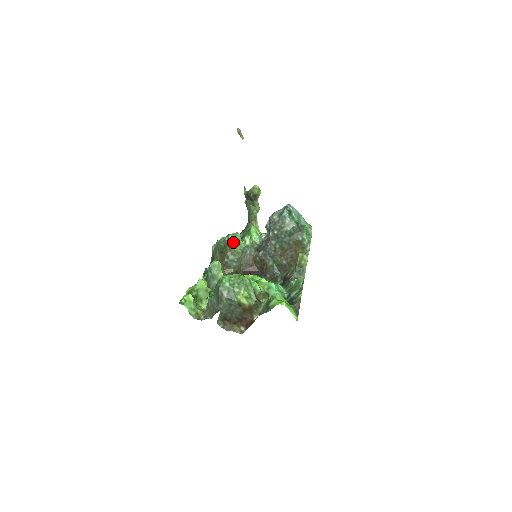
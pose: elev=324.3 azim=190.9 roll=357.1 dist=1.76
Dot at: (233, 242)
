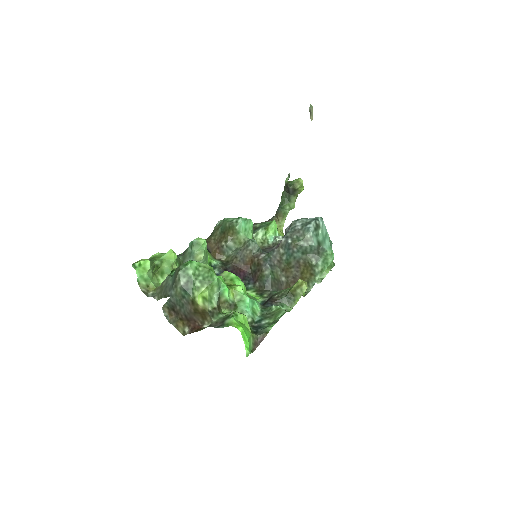
Dot at: (240, 228)
